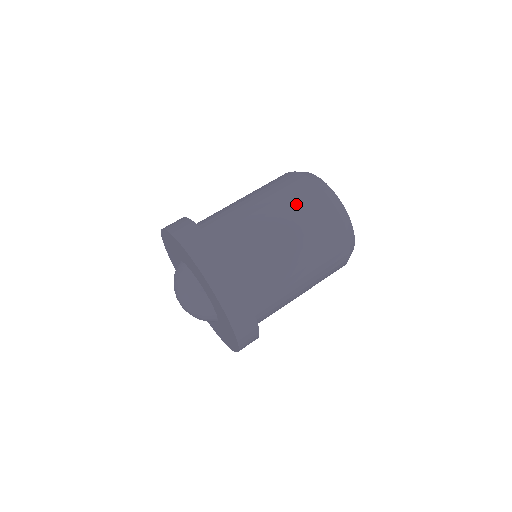
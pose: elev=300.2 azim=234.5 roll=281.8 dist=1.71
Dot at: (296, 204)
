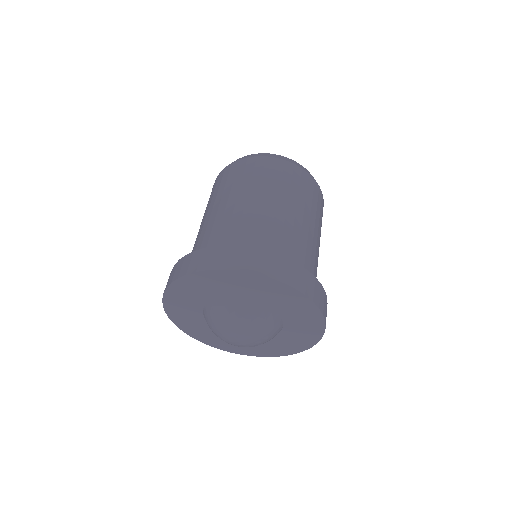
Dot at: (248, 178)
